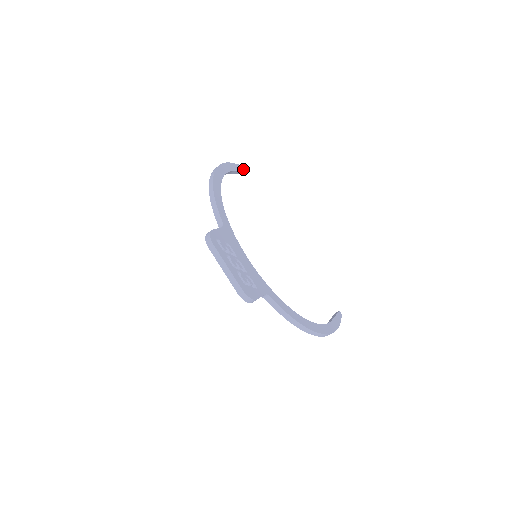
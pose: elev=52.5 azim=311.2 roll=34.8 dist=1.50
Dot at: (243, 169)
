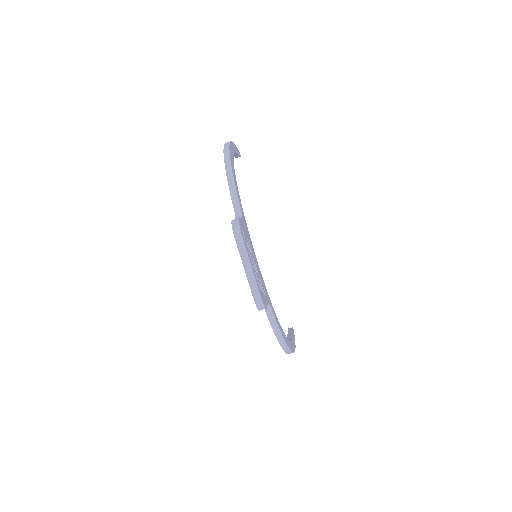
Dot at: (239, 153)
